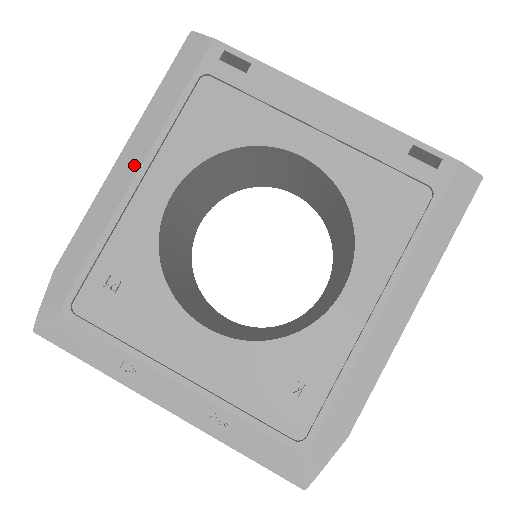
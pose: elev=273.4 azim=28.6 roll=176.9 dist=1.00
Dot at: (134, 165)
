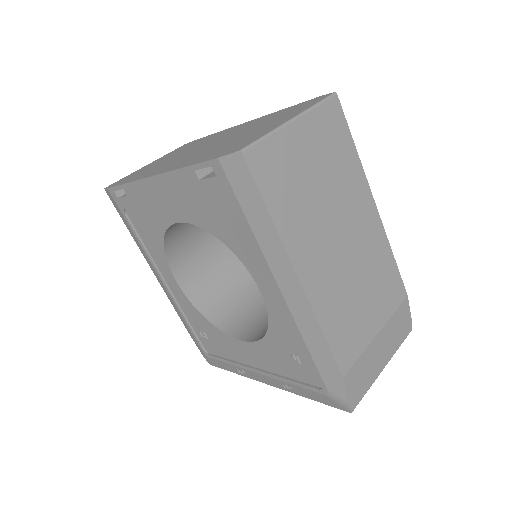
Dot at: (157, 275)
